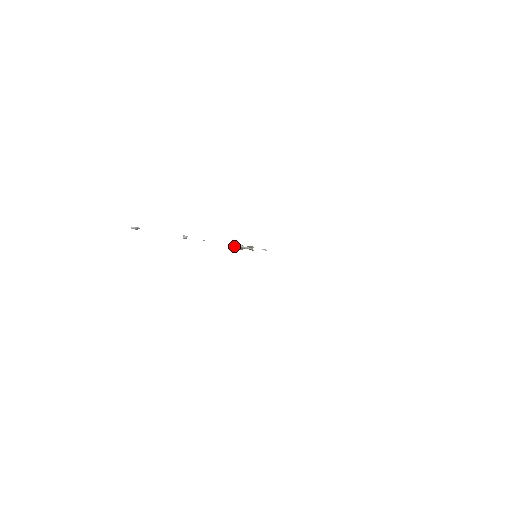
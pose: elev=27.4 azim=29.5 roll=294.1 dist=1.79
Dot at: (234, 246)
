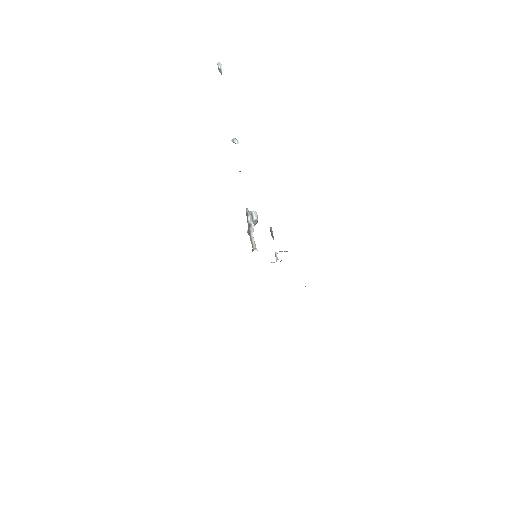
Dot at: (247, 220)
